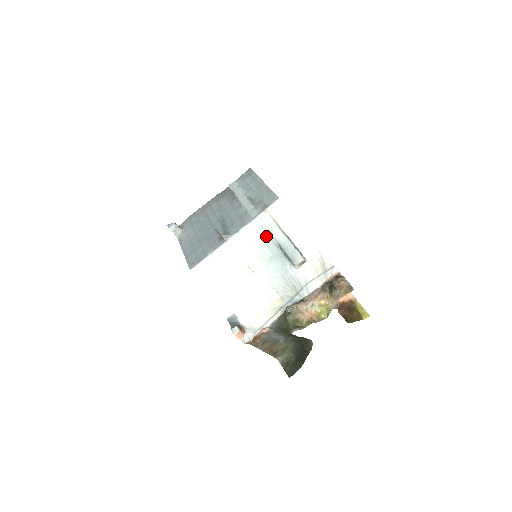
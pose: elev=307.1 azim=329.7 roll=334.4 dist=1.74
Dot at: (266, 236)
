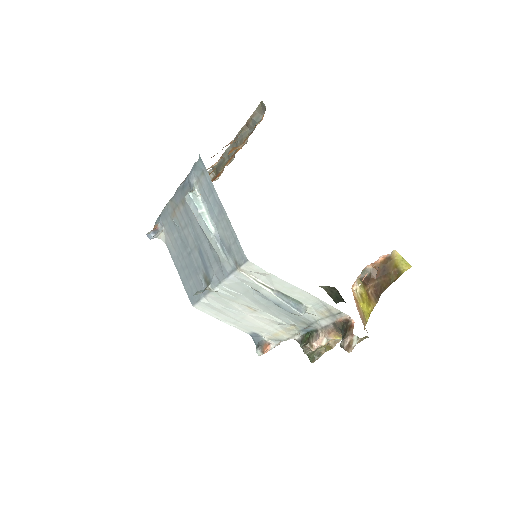
Dot at: (252, 289)
